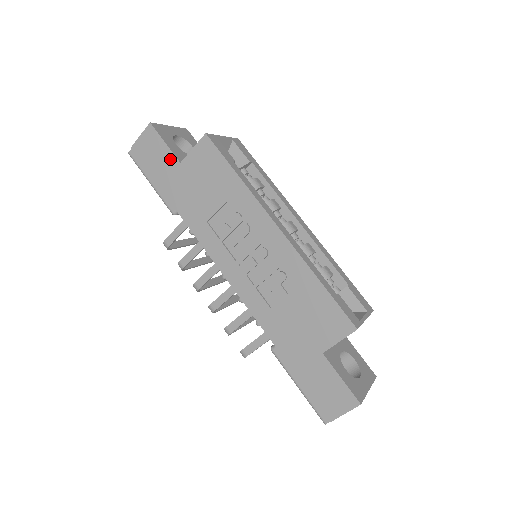
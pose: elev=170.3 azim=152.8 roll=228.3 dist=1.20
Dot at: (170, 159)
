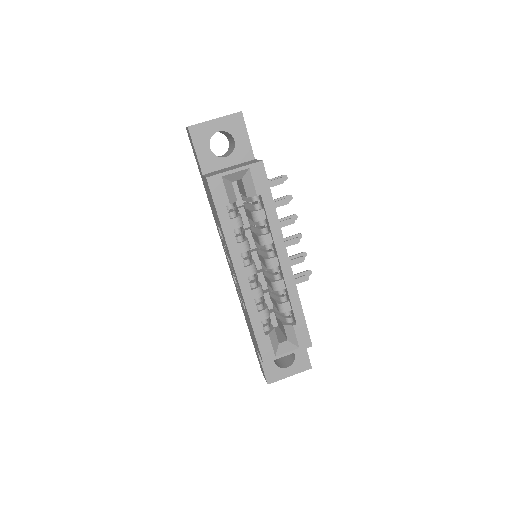
Dot at: (199, 165)
